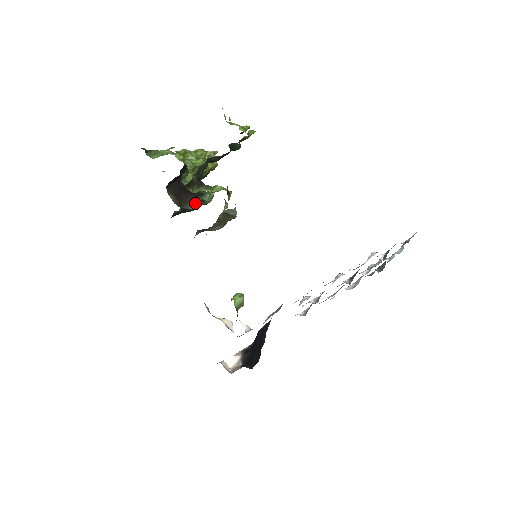
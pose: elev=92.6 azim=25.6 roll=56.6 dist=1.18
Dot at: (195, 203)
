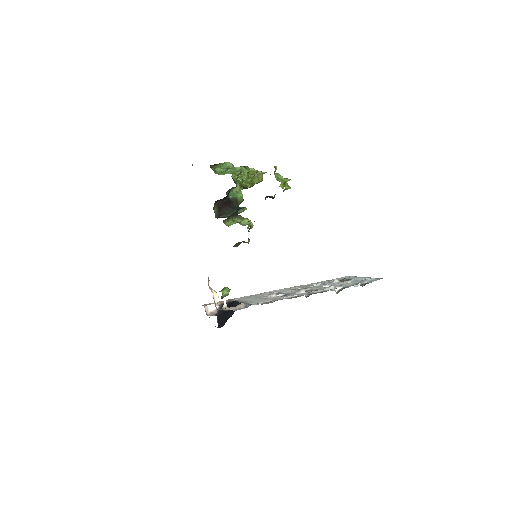
Dot at: (230, 214)
